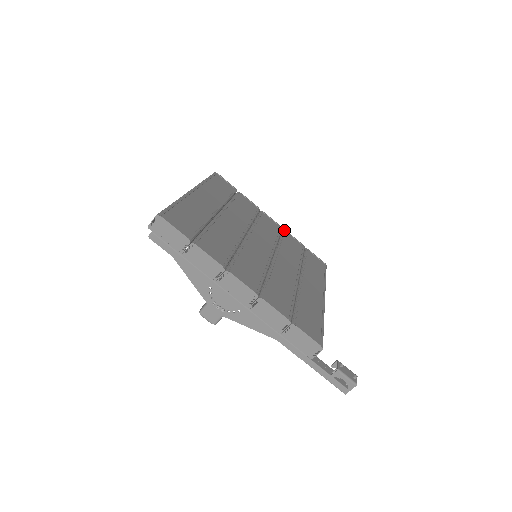
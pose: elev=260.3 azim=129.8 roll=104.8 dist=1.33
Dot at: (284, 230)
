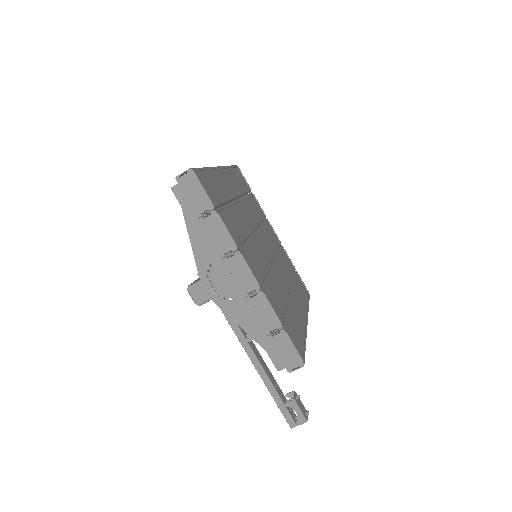
Dot at: (282, 246)
